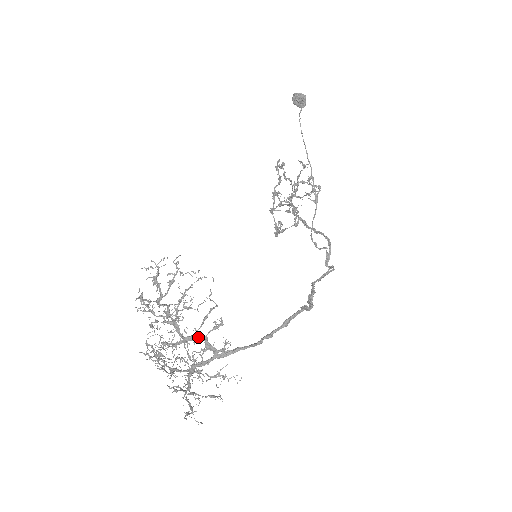
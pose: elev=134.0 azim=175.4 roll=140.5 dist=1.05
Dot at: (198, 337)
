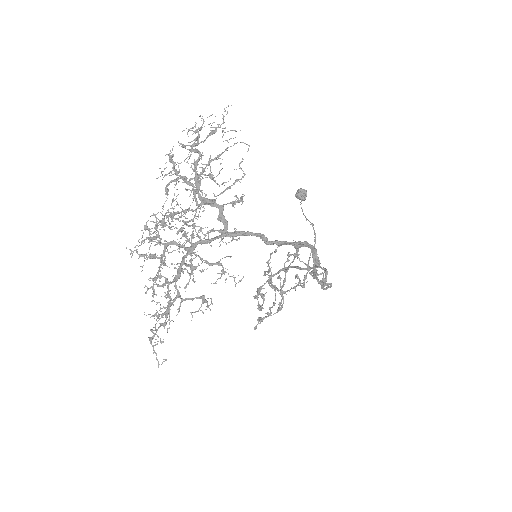
Dot at: (215, 202)
